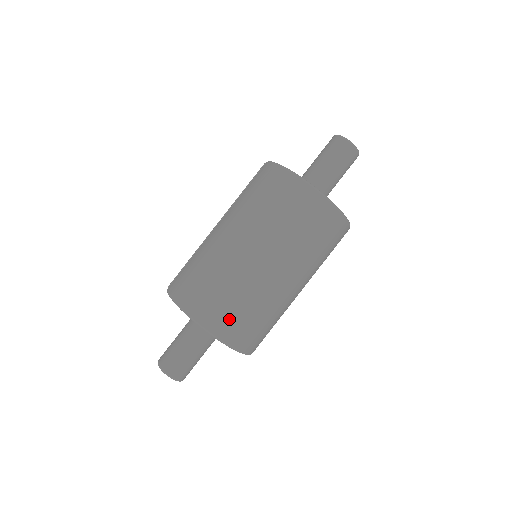
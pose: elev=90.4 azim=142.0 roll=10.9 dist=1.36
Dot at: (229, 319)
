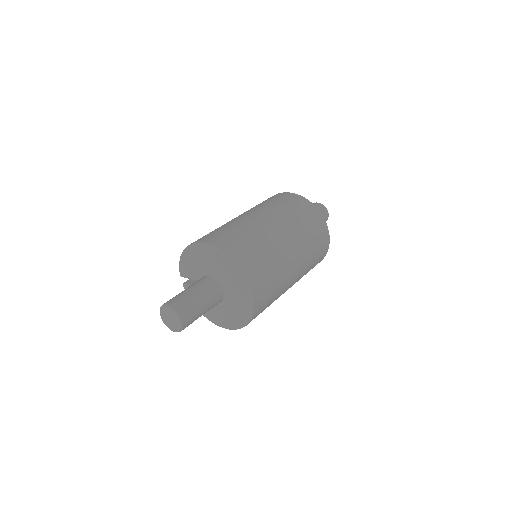
Dot at: (217, 236)
